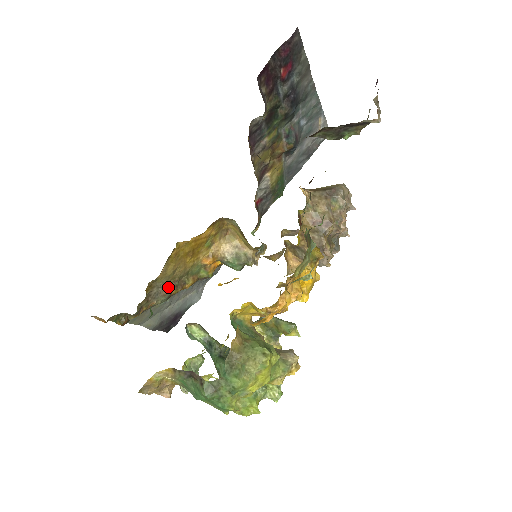
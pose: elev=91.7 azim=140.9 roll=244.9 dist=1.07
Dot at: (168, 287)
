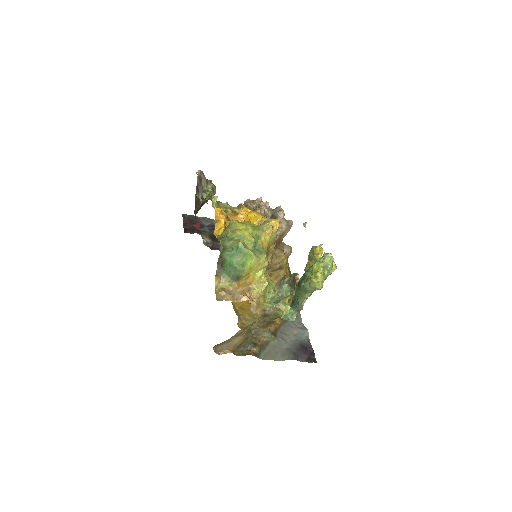
Dot at: (261, 327)
